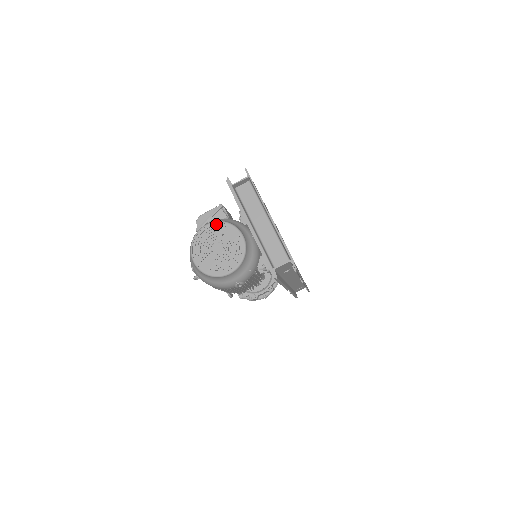
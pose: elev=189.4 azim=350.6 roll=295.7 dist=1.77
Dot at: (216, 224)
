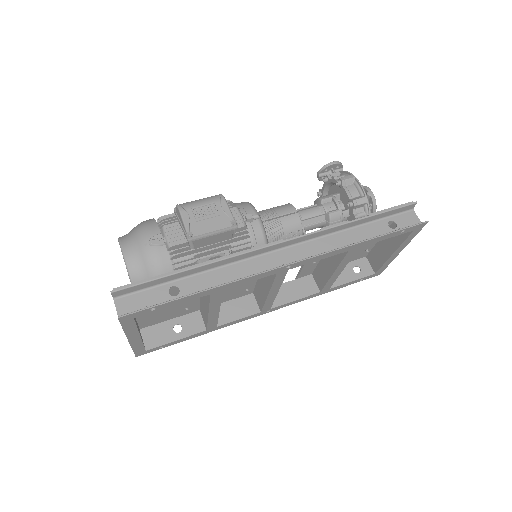
Dot at: (126, 267)
